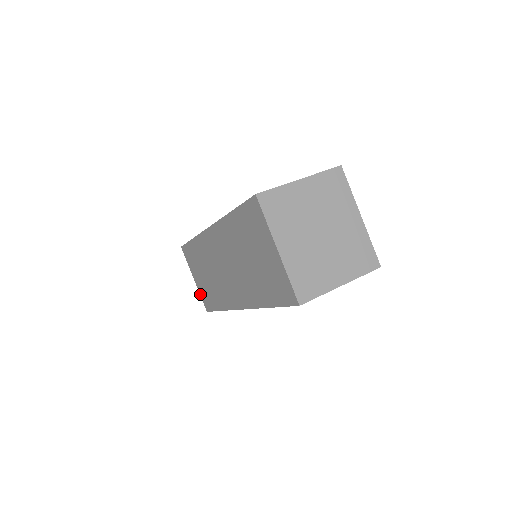
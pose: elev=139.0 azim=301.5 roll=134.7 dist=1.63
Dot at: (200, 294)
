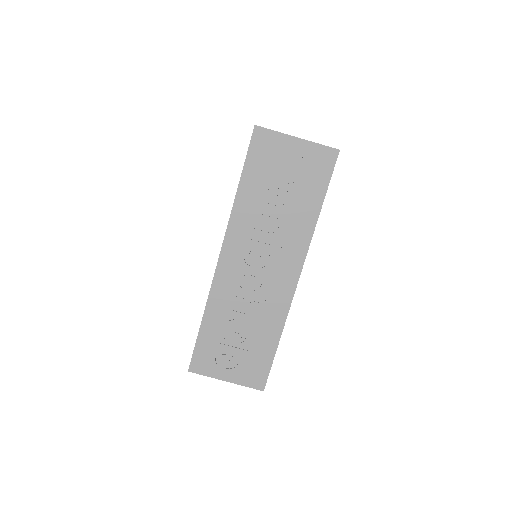
Dot at: occluded
